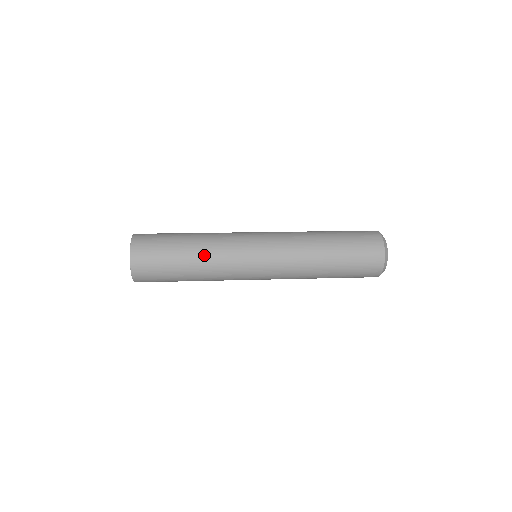
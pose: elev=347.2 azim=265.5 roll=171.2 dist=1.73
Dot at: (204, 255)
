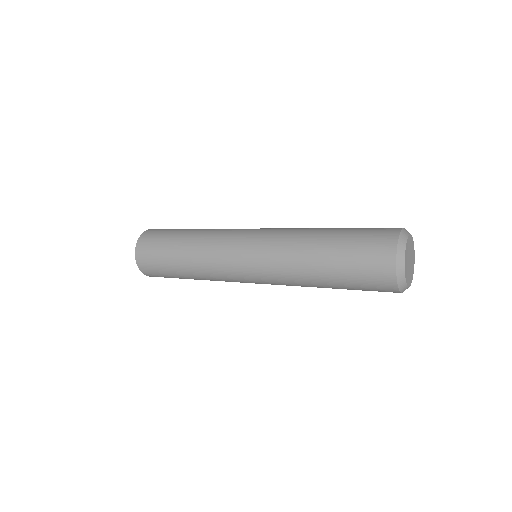
Dot at: (194, 268)
